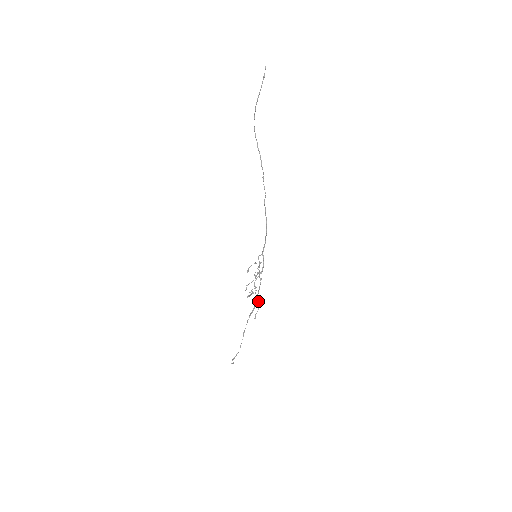
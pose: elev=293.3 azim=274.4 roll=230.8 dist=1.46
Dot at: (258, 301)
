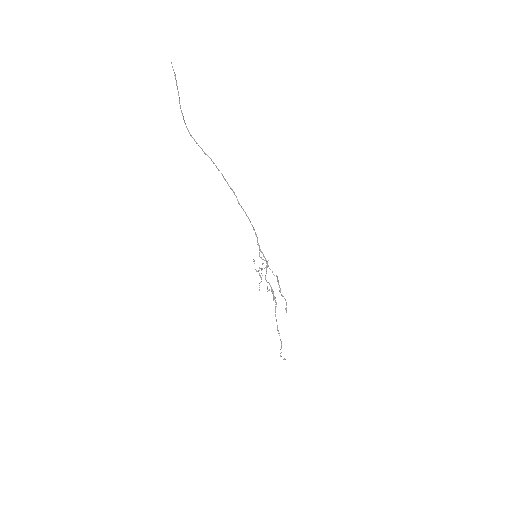
Dot at: (283, 296)
